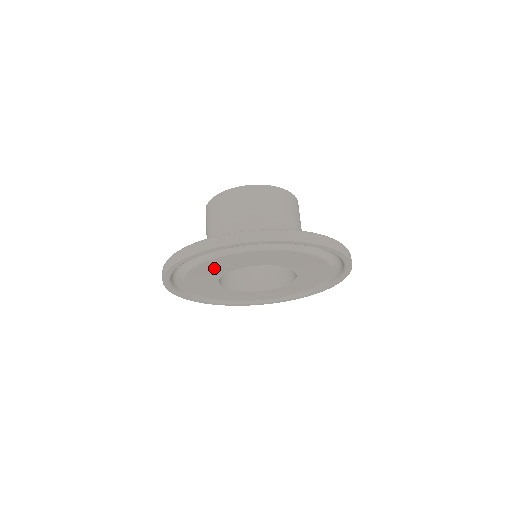
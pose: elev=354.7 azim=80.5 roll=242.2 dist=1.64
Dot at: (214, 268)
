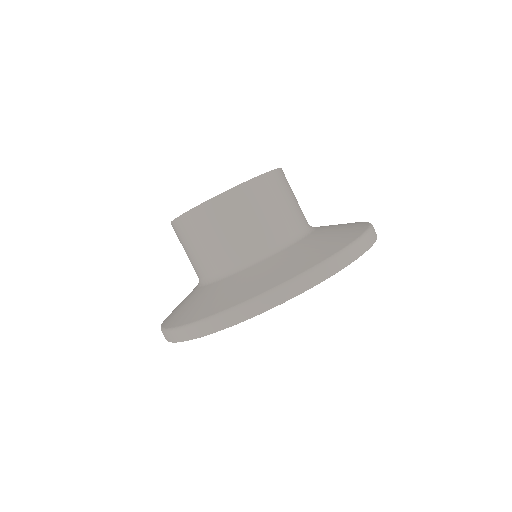
Dot at: occluded
